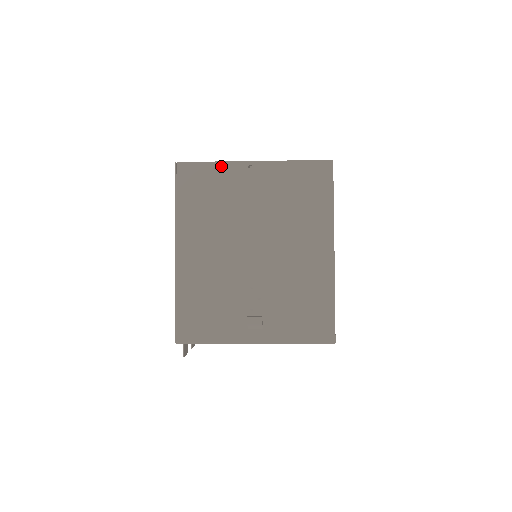
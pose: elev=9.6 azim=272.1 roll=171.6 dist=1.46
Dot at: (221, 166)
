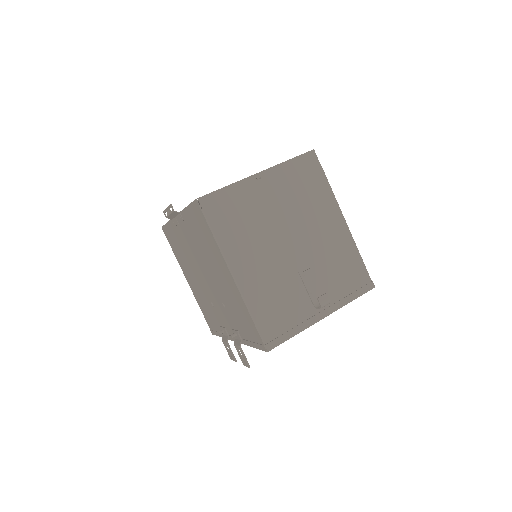
Dot at: (235, 187)
